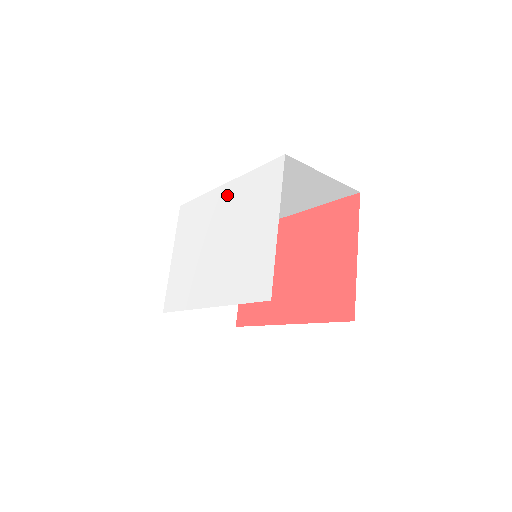
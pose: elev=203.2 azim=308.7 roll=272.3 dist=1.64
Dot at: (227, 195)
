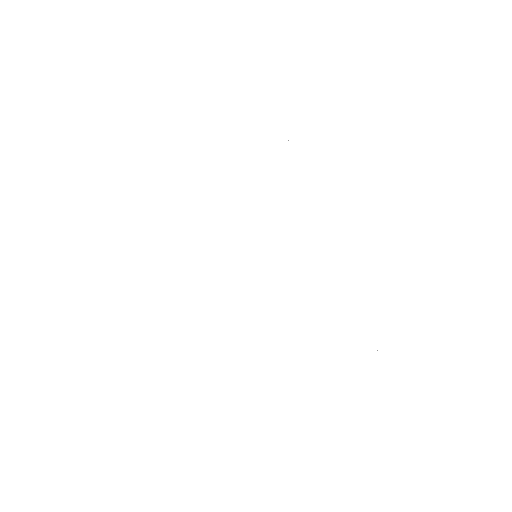
Dot at: (306, 185)
